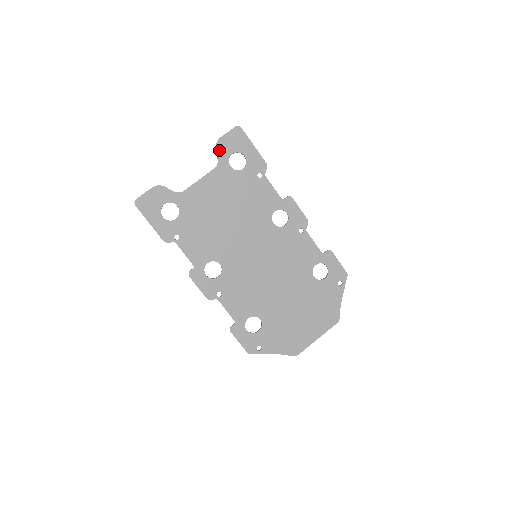
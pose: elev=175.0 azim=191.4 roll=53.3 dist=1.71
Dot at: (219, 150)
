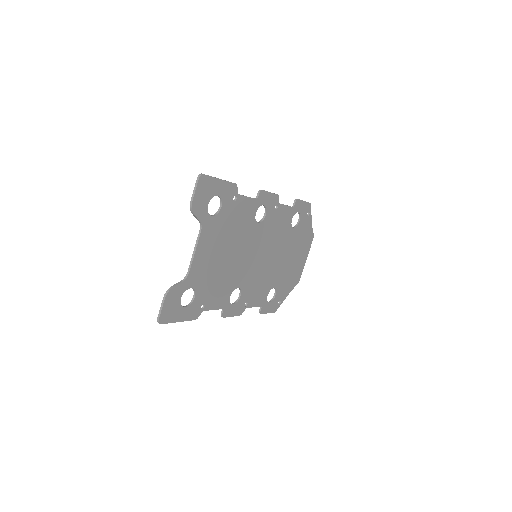
Dot at: (197, 213)
